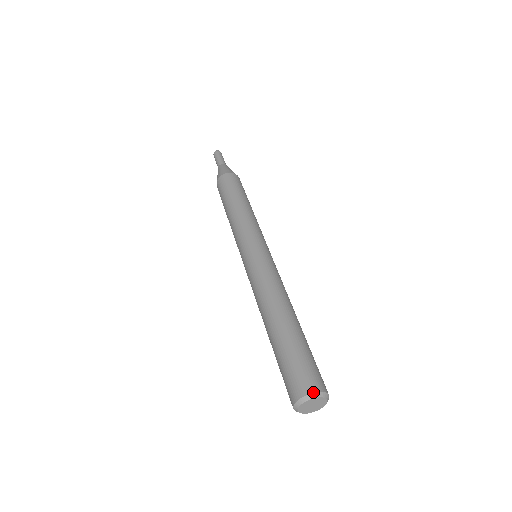
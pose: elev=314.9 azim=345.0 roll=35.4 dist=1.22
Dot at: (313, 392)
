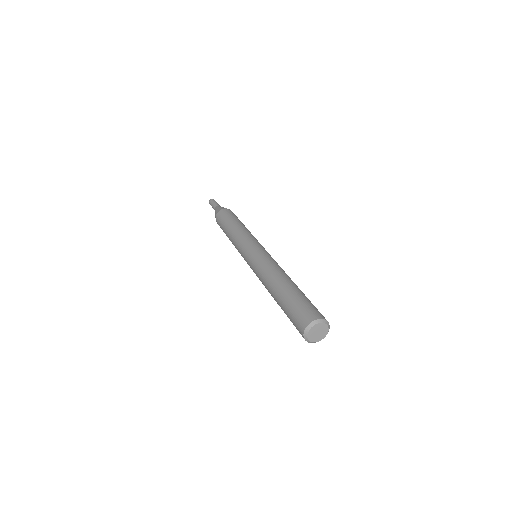
Dot at: occluded
